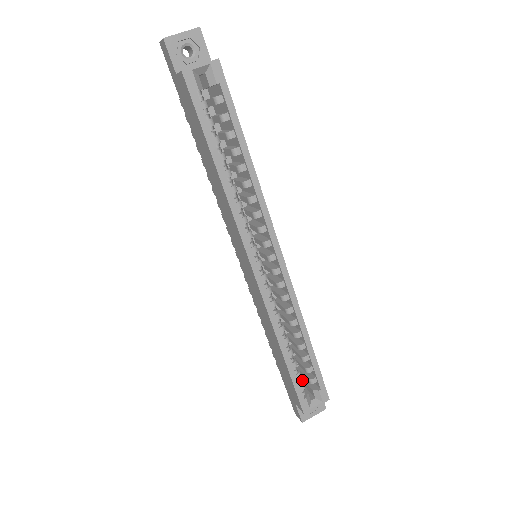
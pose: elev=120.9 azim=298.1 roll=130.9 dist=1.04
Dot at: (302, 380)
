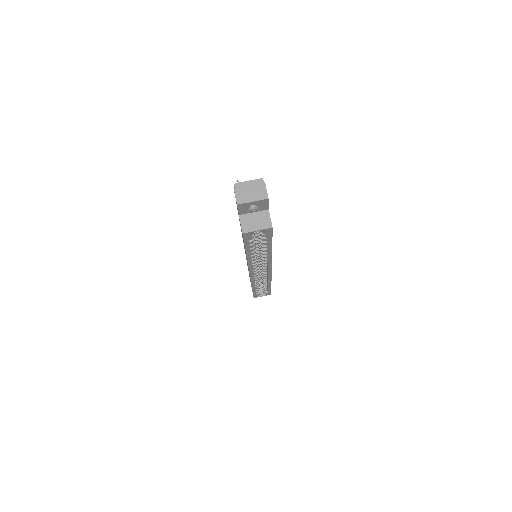
Dot at: occluded
